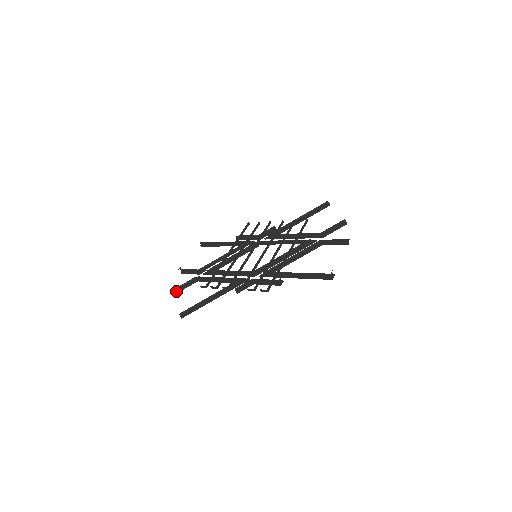
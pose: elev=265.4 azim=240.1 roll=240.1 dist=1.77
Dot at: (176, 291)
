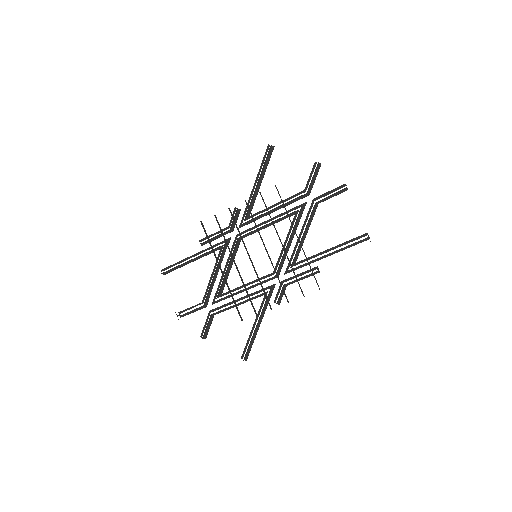
Dot at: occluded
